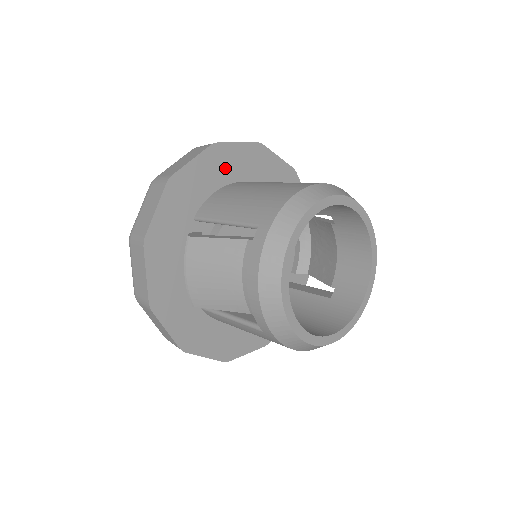
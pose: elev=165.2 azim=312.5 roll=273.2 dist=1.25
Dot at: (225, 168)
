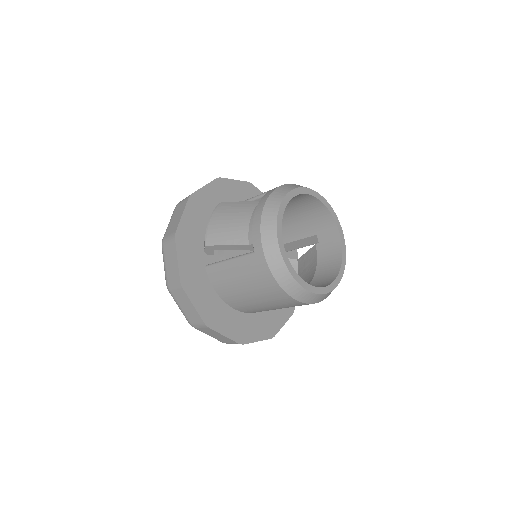
Dot at: occluded
